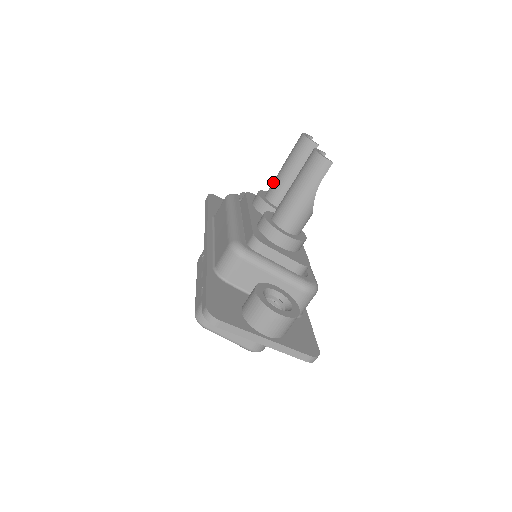
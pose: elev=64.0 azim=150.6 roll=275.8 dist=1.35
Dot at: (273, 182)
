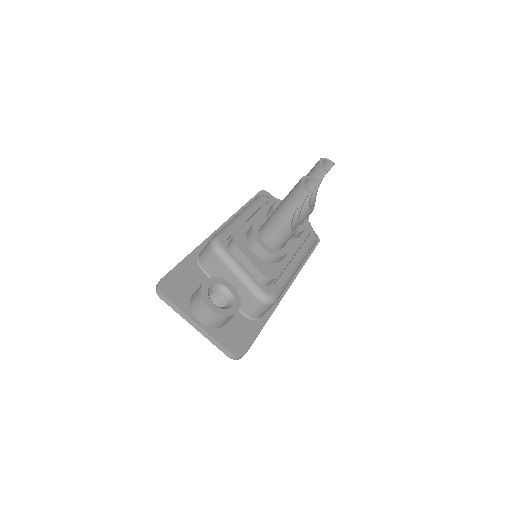
Dot at: occluded
